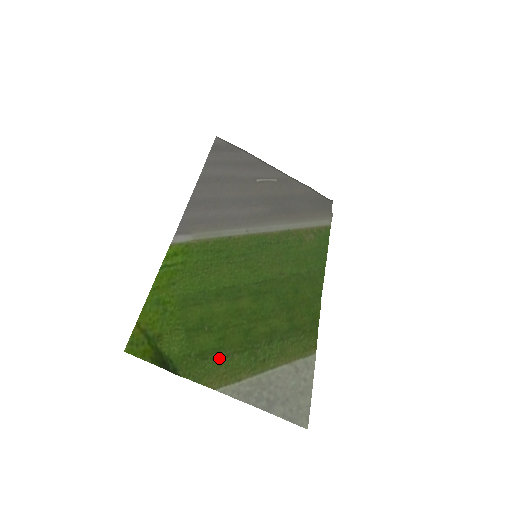
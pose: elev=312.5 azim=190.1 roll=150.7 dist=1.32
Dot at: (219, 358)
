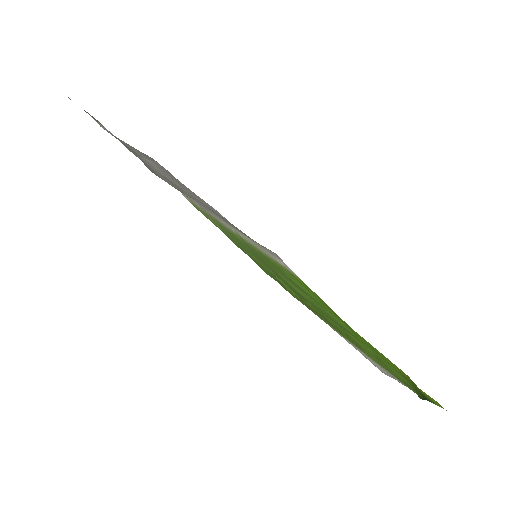
Dot at: occluded
